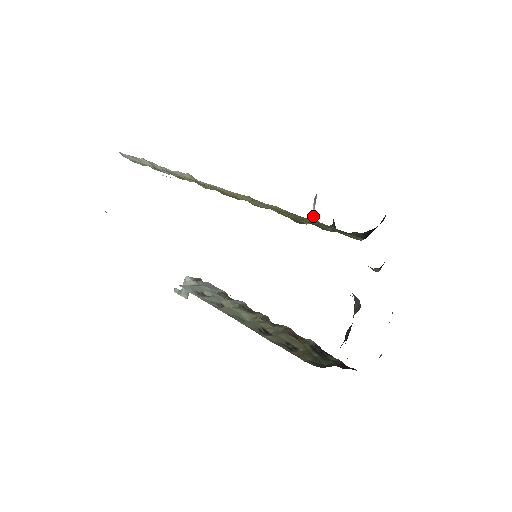
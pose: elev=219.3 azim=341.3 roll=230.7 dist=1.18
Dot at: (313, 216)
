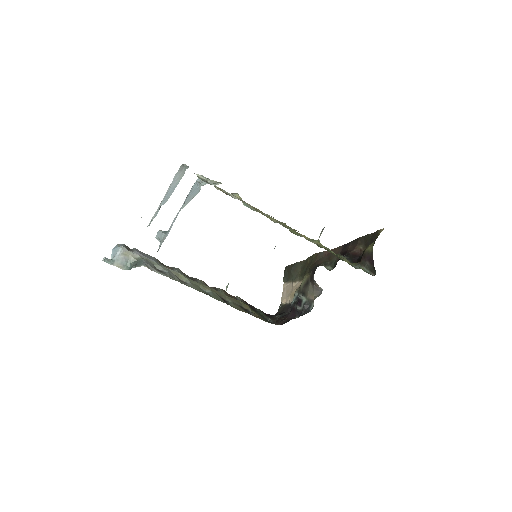
Dot at: (319, 241)
